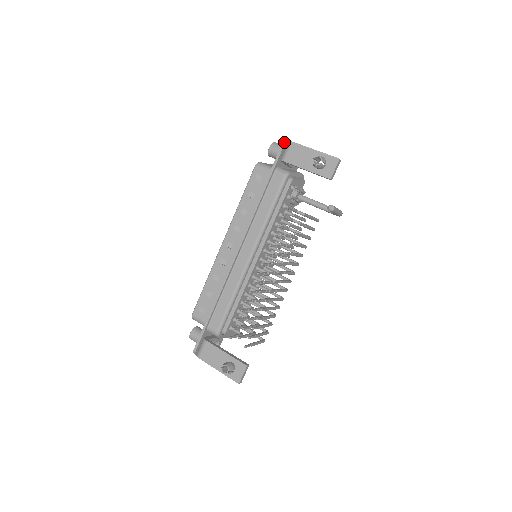
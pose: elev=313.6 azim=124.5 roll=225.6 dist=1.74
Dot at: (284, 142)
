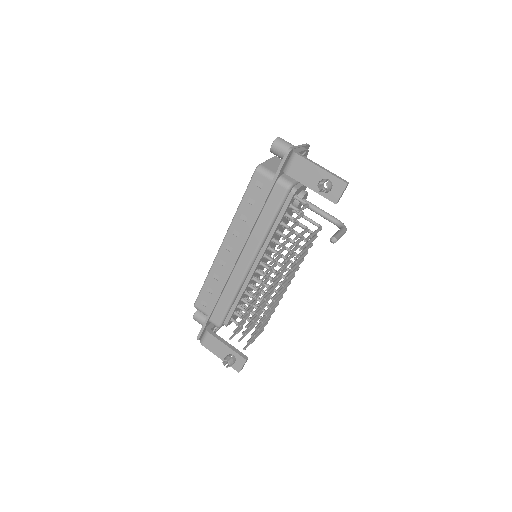
Dot at: (287, 152)
